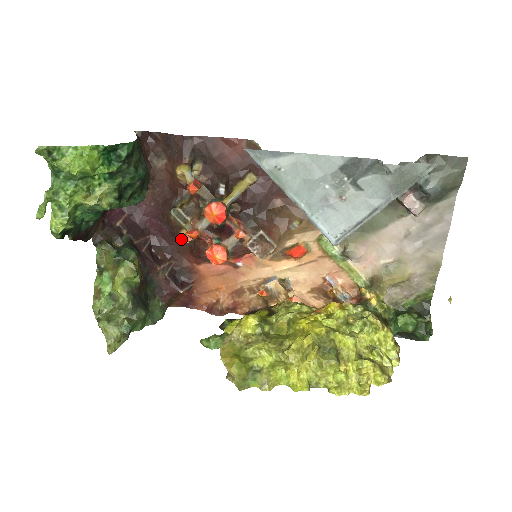
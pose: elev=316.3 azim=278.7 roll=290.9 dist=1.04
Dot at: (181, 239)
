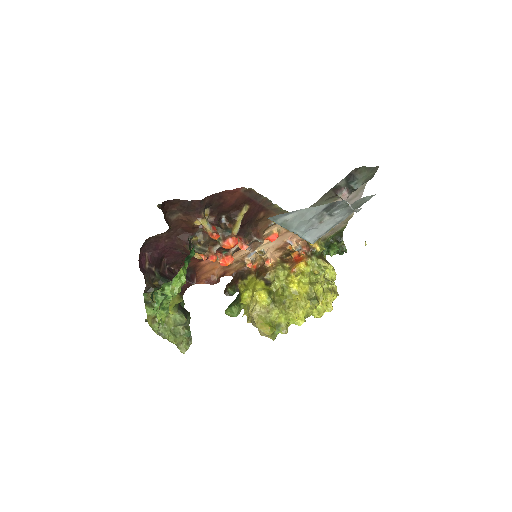
Dot at: occluded
